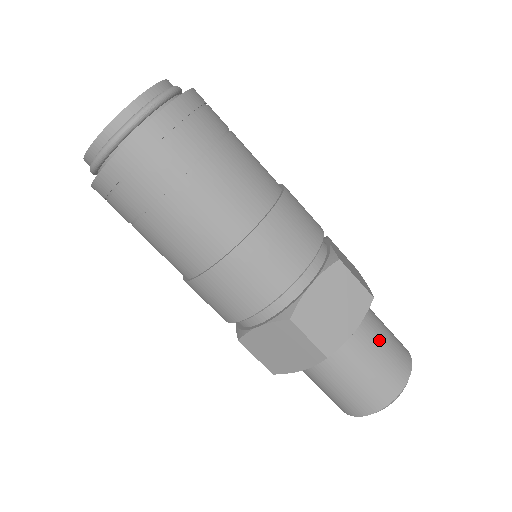
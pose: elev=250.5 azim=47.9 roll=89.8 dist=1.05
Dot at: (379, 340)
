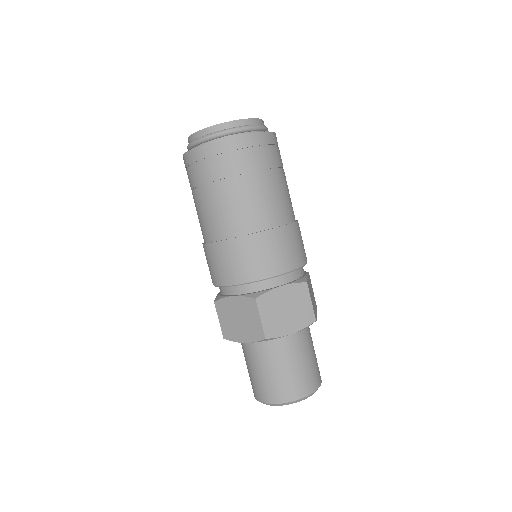
Dot at: (305, 354)
